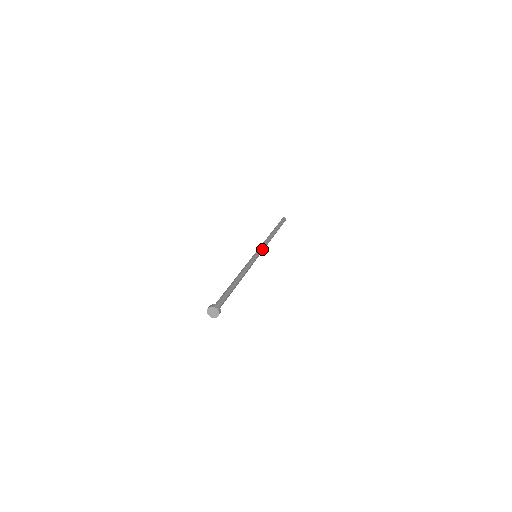
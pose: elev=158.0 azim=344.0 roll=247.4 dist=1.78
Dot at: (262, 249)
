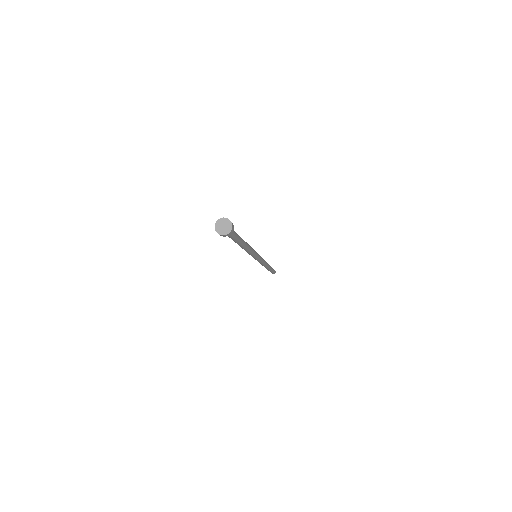
Dot at: occluded
